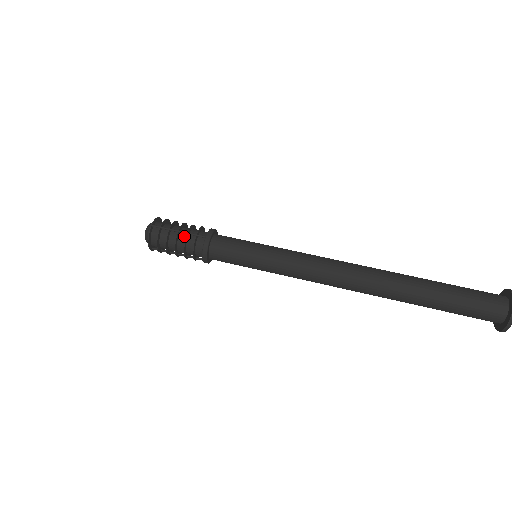
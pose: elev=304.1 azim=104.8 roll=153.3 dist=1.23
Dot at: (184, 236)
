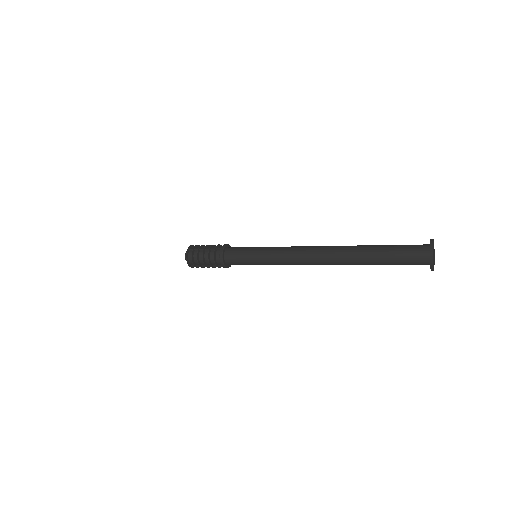
Dot at: (208, 251)
